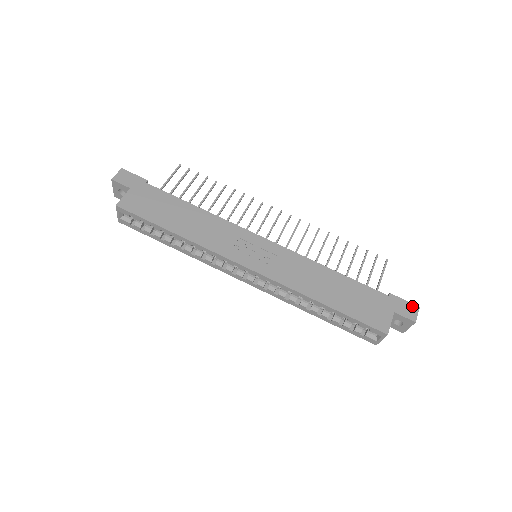
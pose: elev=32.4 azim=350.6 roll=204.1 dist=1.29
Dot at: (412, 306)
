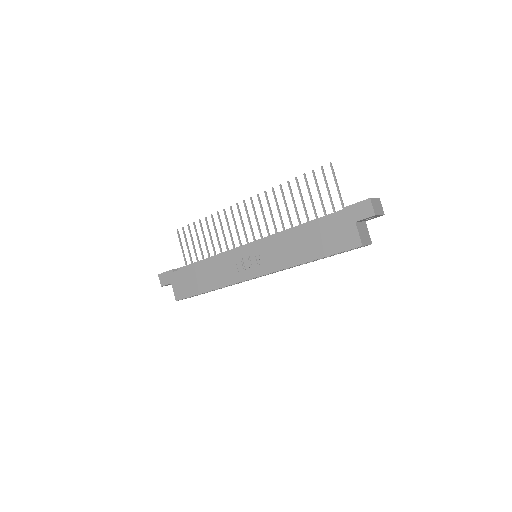
Dot at: (364, 203)
